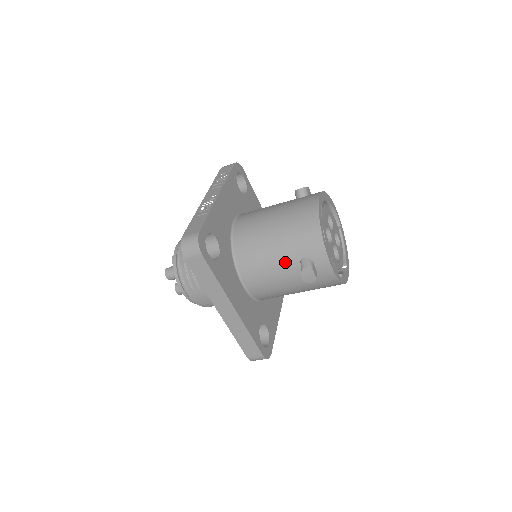
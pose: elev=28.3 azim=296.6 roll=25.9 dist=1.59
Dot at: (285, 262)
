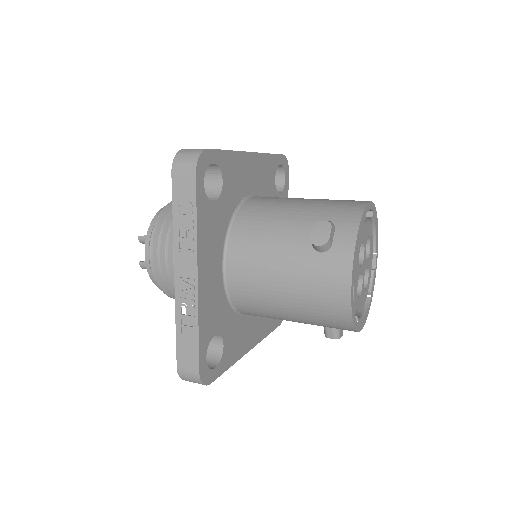
Dot at: (304, 323)
